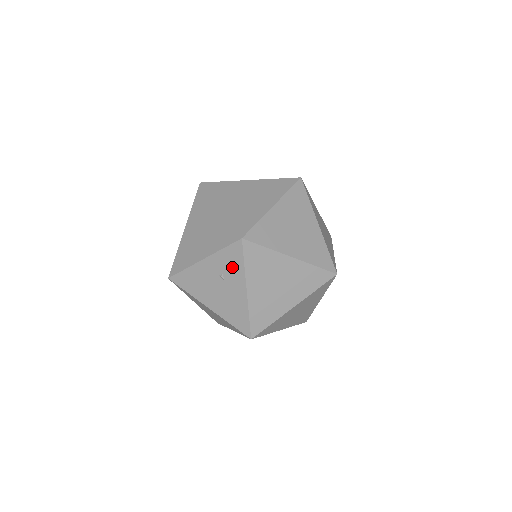
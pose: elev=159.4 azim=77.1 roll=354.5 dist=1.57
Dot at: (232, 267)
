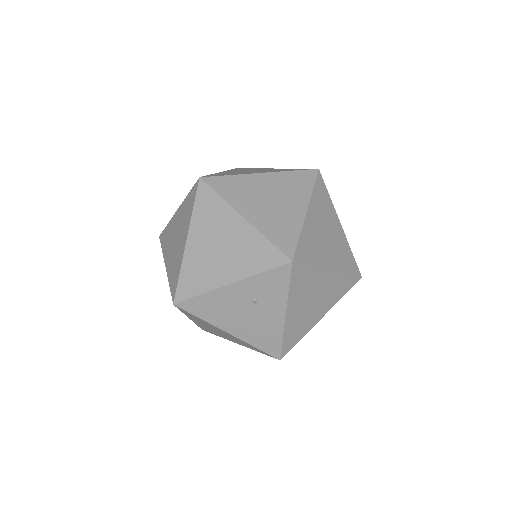
Dot at: (271, 291)
